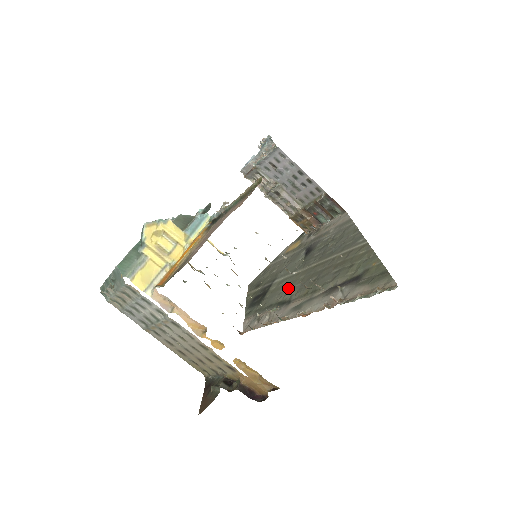
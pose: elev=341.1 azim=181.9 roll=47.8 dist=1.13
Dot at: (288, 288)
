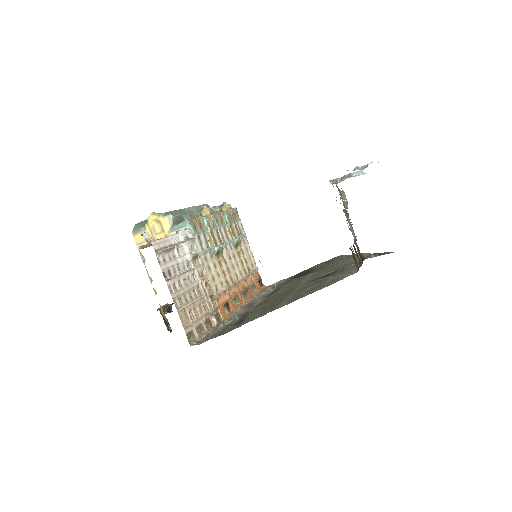
Dot at: (287, 287)
